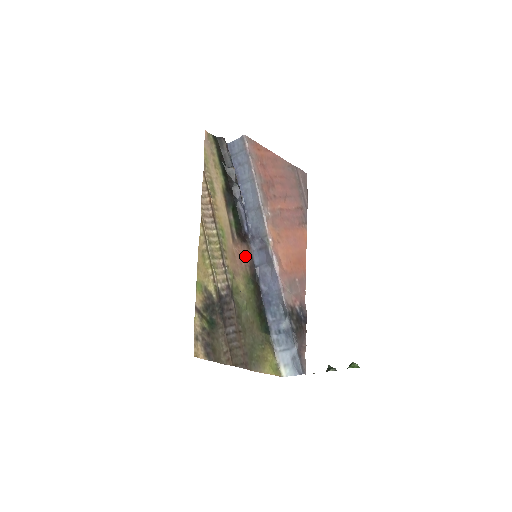
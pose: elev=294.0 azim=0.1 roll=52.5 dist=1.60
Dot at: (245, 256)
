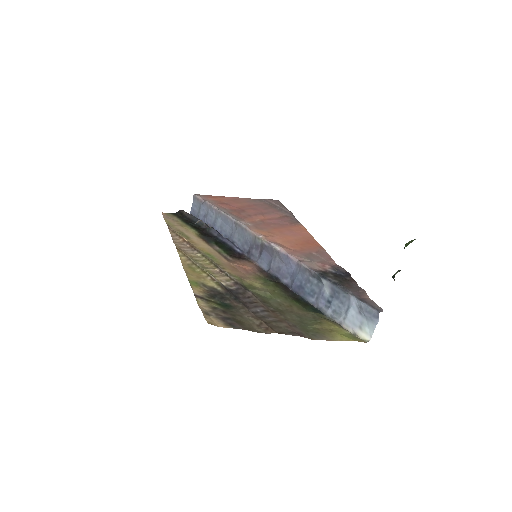
Dot at: (249, 267)
